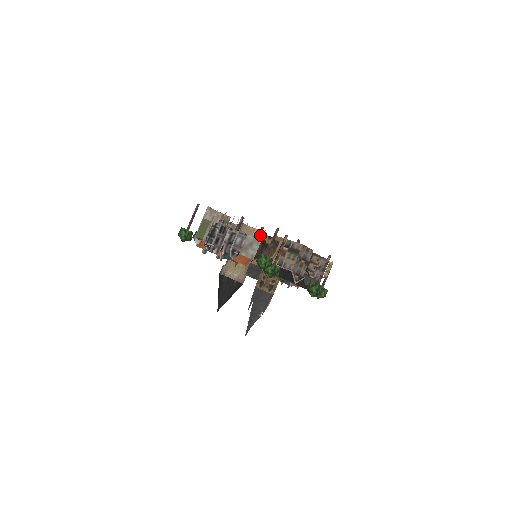
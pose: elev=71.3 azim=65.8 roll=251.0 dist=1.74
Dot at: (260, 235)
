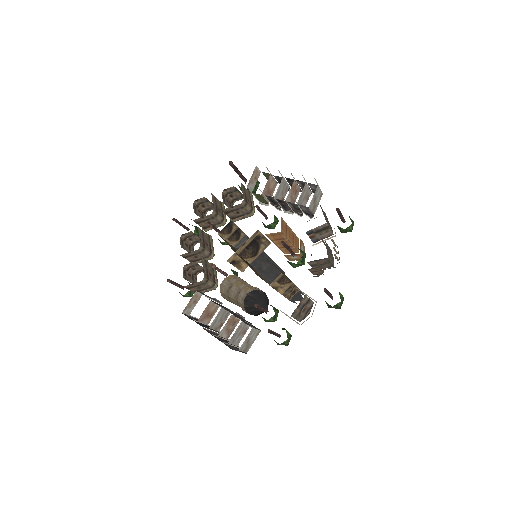
Dot at: occluded
